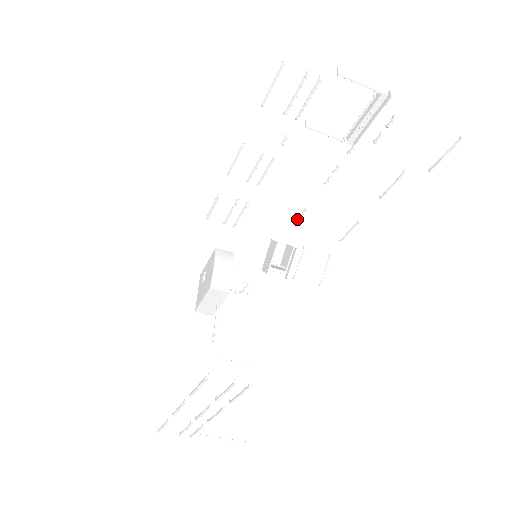
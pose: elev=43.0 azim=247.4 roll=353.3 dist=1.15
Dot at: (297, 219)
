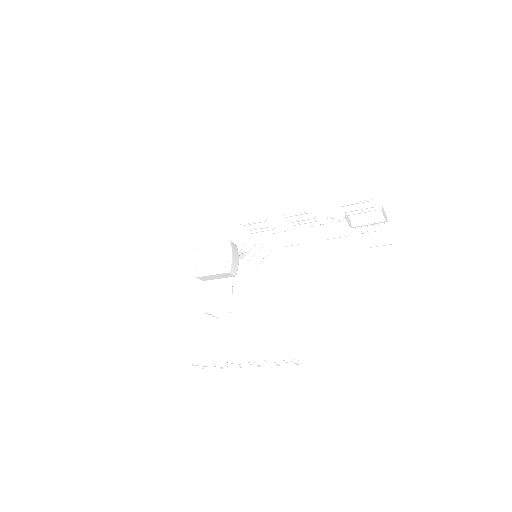
Dot at: (275, 232)
